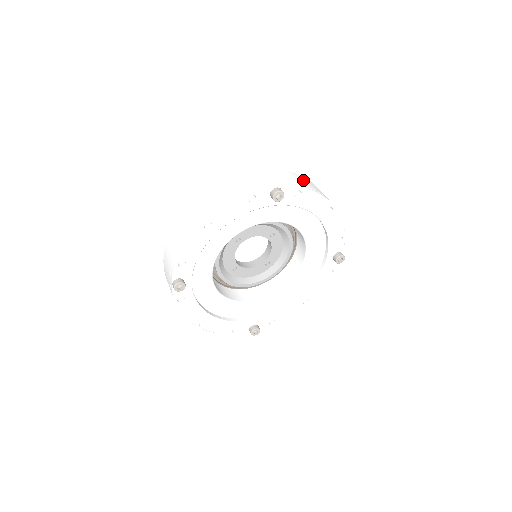
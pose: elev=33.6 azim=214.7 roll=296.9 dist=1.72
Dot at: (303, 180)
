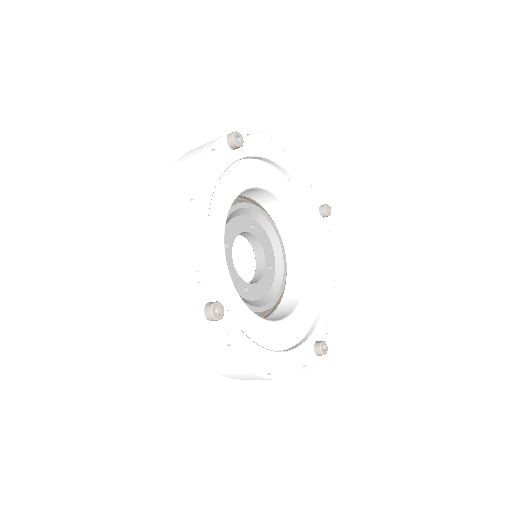
Dot at: occluded
